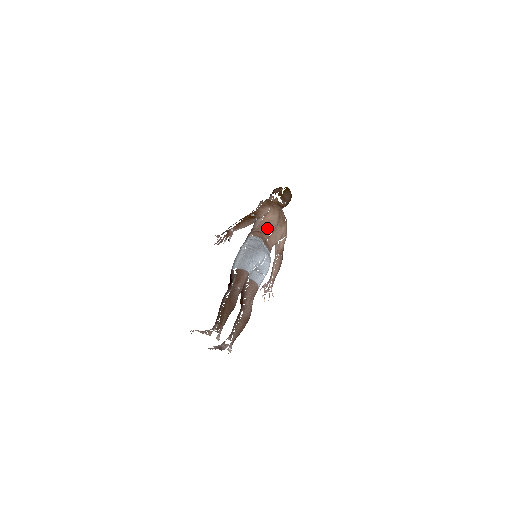
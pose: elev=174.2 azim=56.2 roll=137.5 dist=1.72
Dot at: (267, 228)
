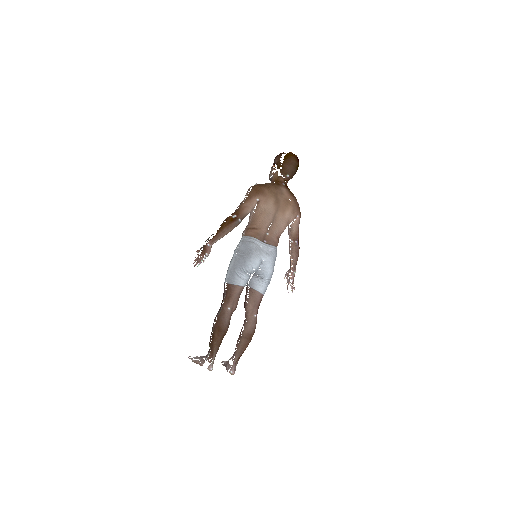
Dot at: (261, 222)
